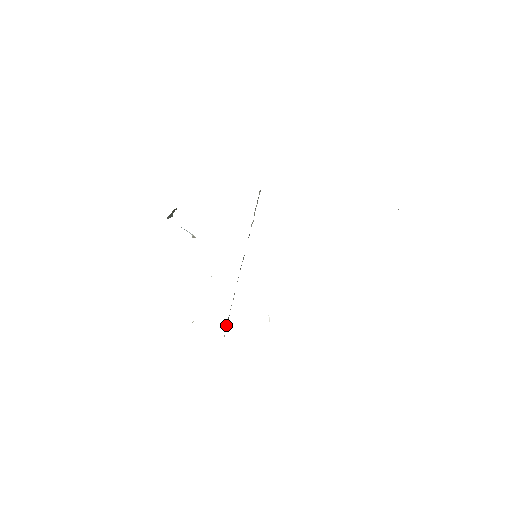
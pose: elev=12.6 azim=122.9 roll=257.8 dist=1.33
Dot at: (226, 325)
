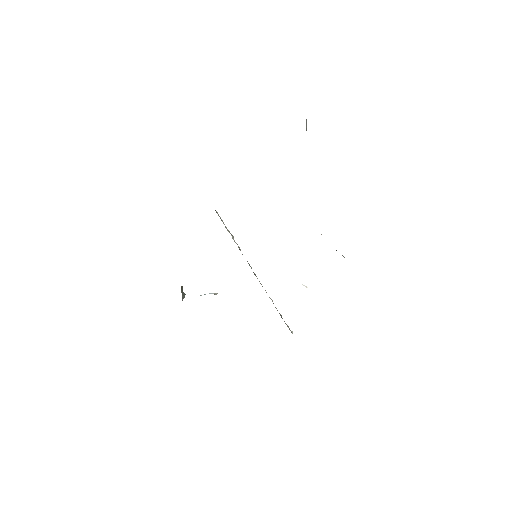
Dot at: occluded
